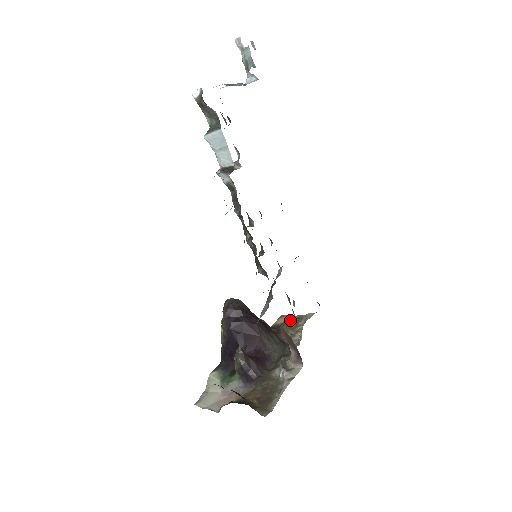
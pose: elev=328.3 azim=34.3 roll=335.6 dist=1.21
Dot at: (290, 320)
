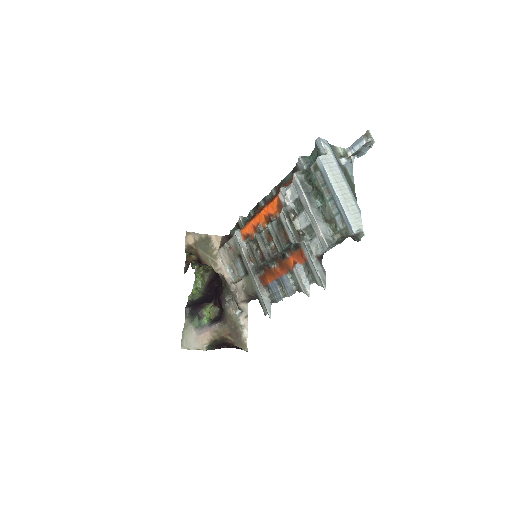
Dot at: (200, 241)
